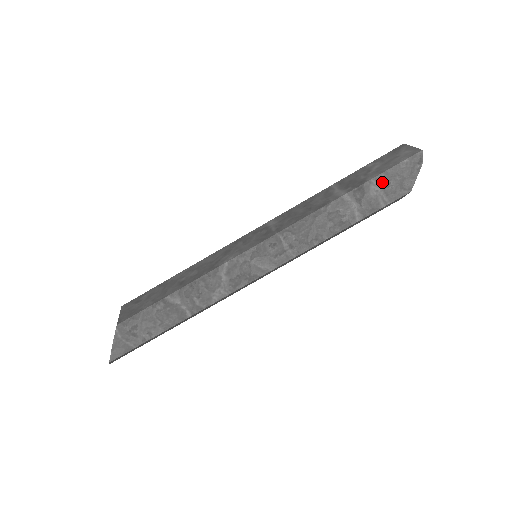
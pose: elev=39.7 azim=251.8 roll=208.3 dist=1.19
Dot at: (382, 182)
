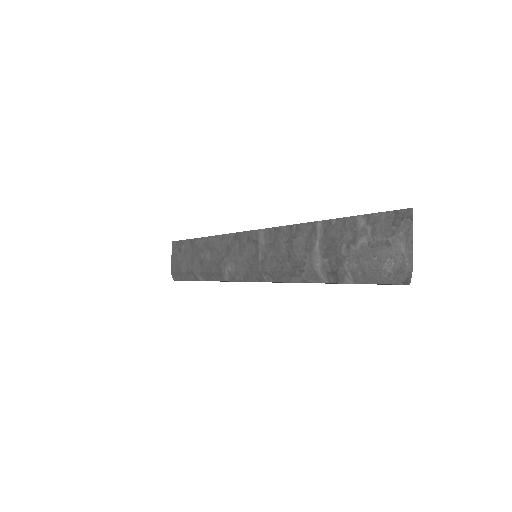
Dot at: (357, 280)
